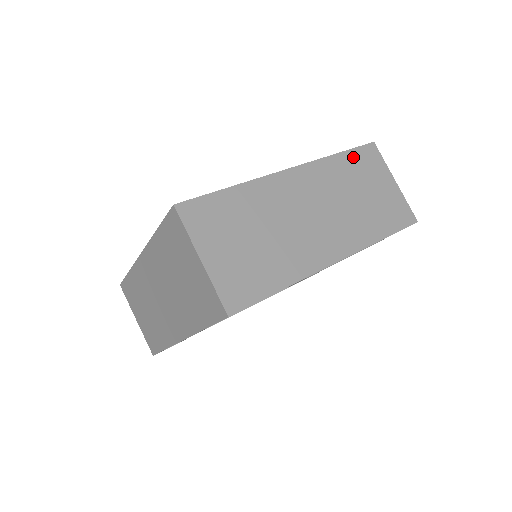
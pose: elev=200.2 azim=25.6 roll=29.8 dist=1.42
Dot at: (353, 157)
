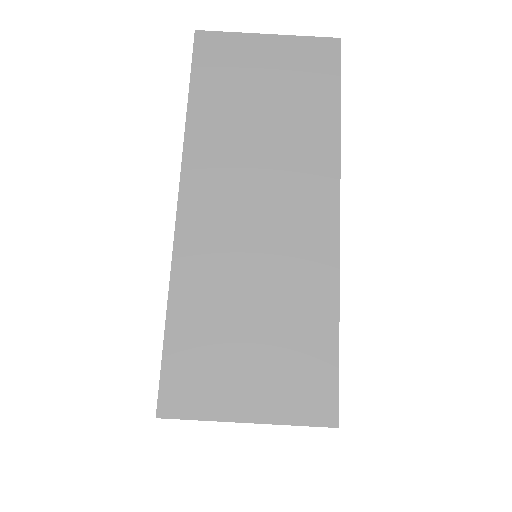
Dot at: (203, 83)
